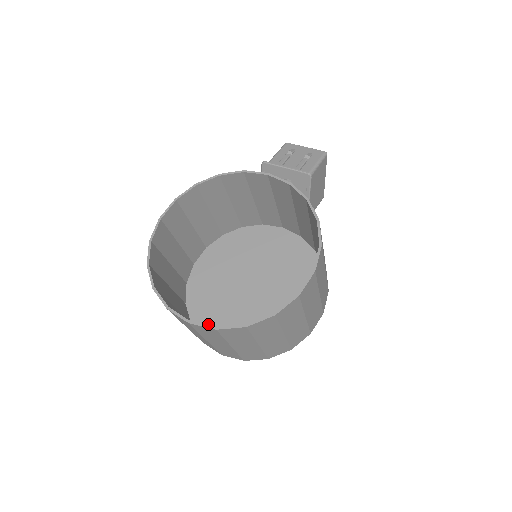
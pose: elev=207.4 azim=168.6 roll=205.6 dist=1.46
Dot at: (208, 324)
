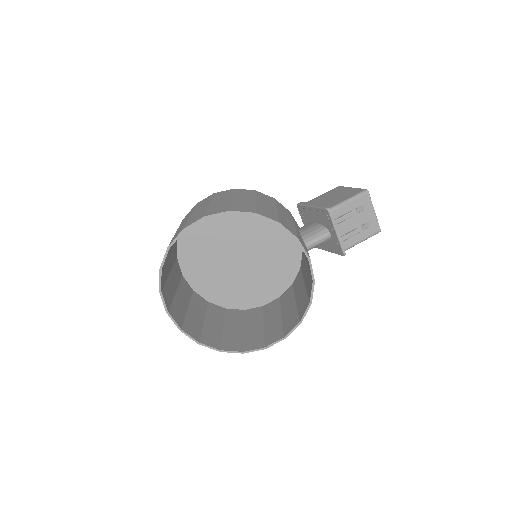
Dot at: (188, 250)
